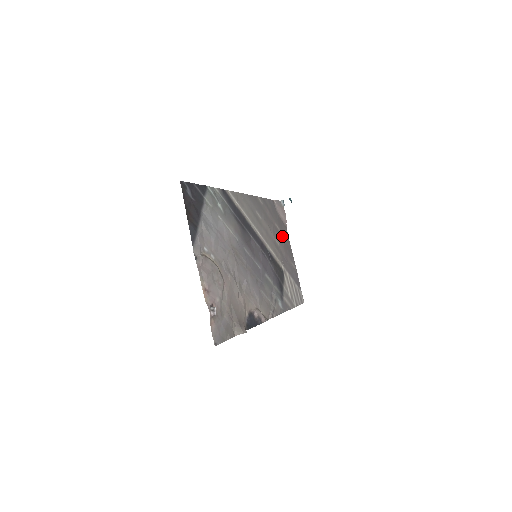
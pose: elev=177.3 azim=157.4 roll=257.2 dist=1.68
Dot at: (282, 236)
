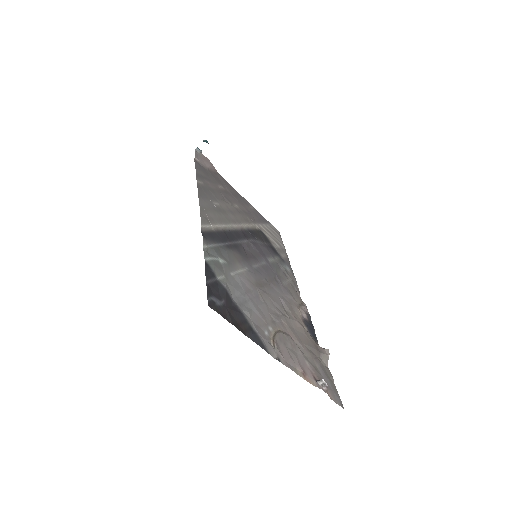
Dot at: (228, 191)
